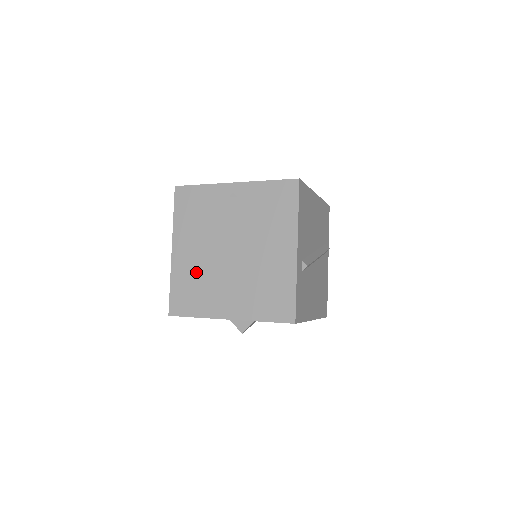
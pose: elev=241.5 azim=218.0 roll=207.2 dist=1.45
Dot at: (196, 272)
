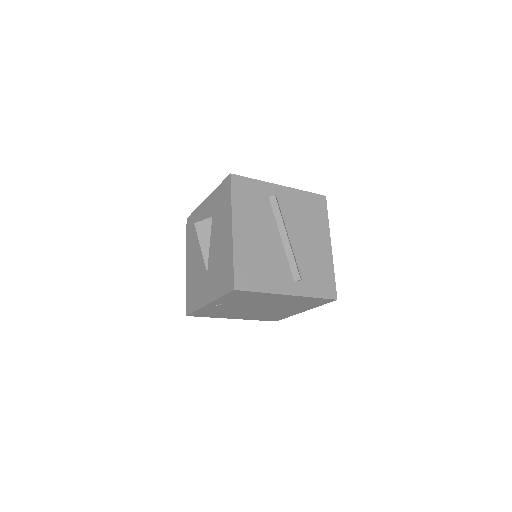
Dot at: (259, 316)
